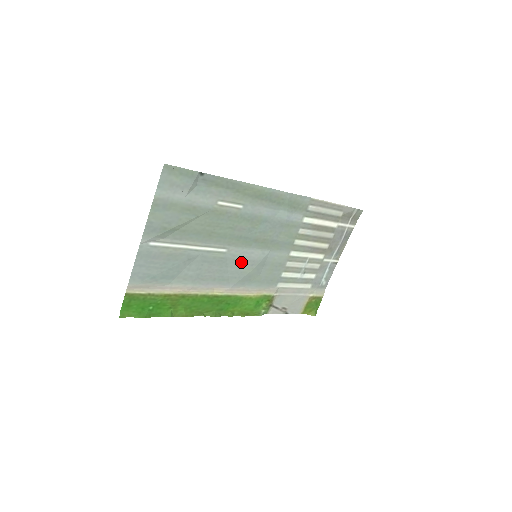
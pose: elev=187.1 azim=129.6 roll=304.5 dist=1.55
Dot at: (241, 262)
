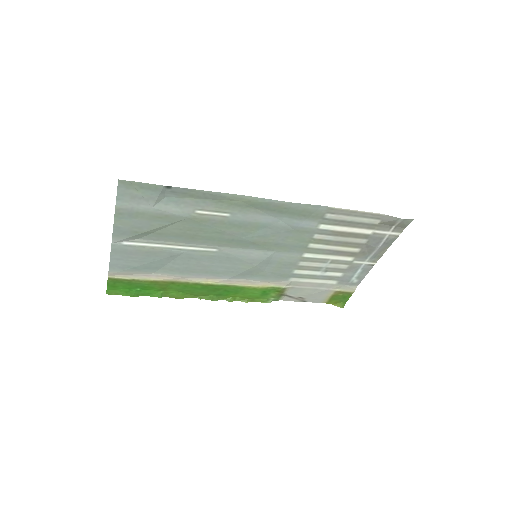
Dot at: (237, 260)
